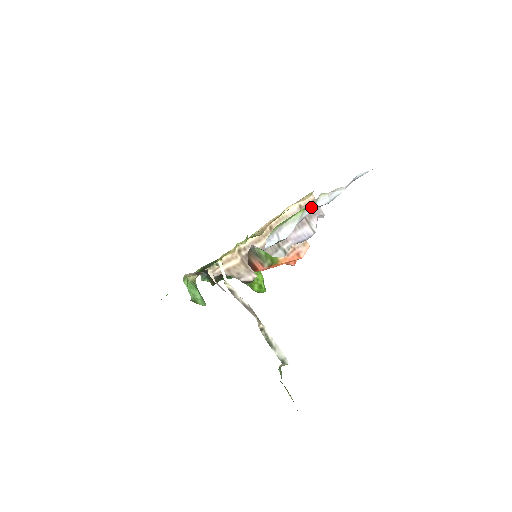
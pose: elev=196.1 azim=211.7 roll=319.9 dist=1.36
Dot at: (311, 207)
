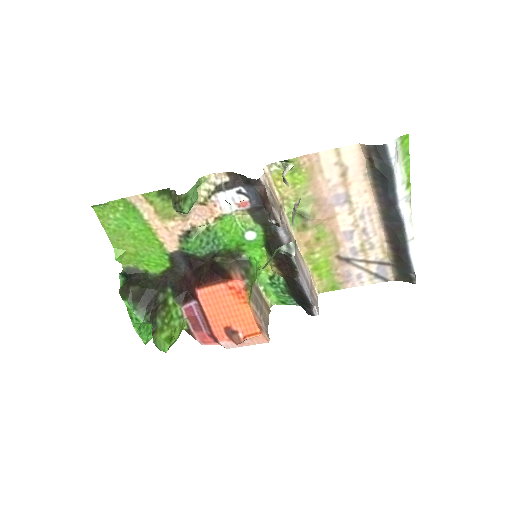
Dot at: (405, 194)
